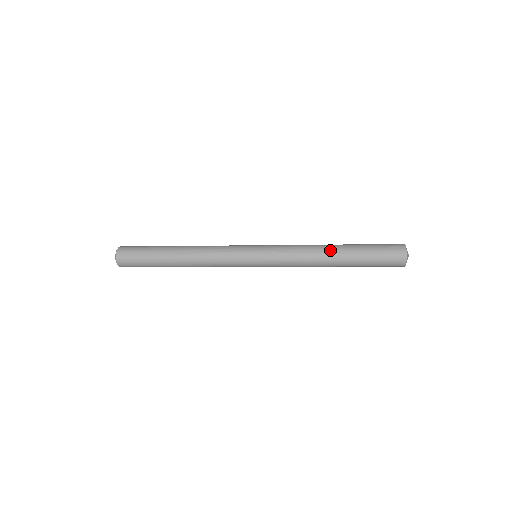
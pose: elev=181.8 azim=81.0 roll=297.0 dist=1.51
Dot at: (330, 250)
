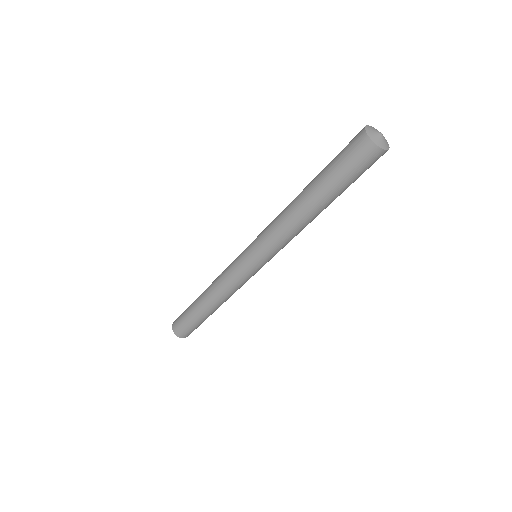
Dot at: occluded
